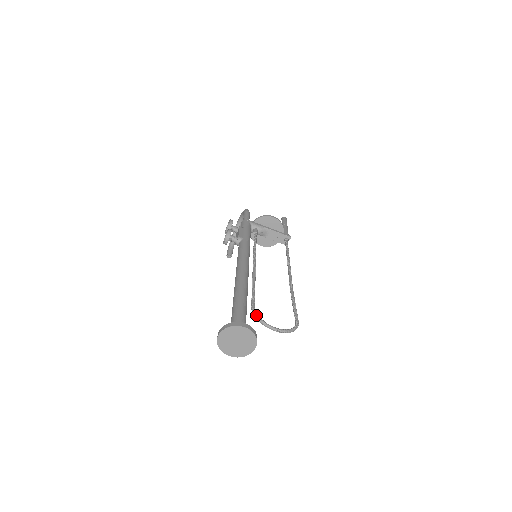
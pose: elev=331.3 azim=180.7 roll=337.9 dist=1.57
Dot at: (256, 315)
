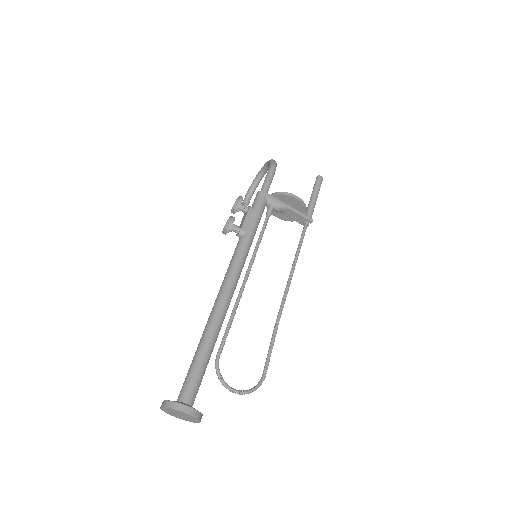
Dot at: (217, 370)
